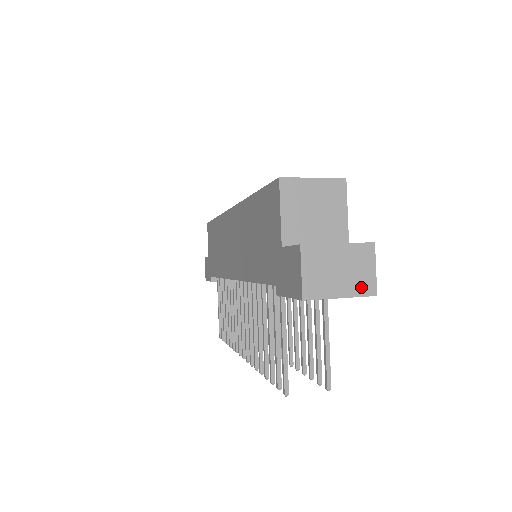
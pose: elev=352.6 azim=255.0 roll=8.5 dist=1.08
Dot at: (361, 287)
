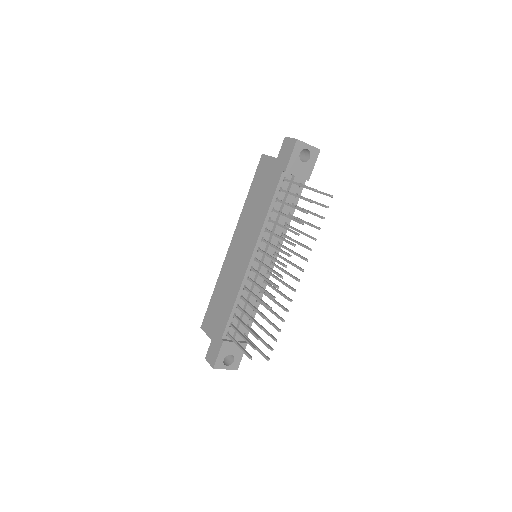
Dot at: (313, 147)
